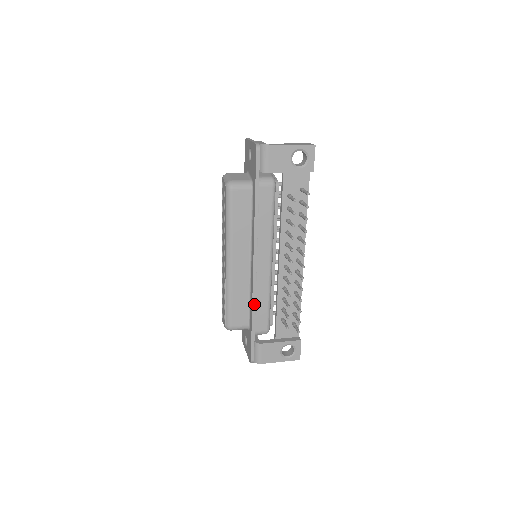
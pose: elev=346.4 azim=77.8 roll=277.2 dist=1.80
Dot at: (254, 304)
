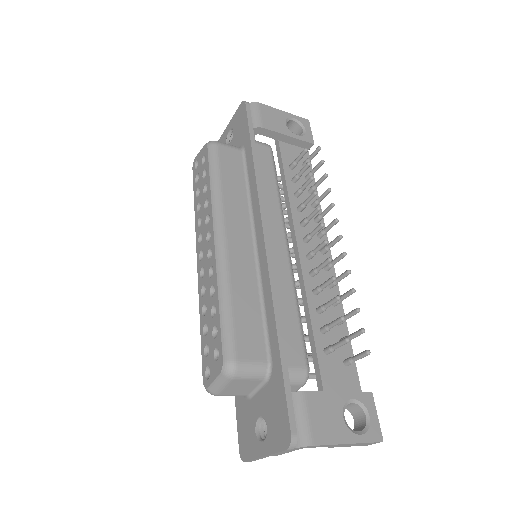
Dot at: (275, 302)
